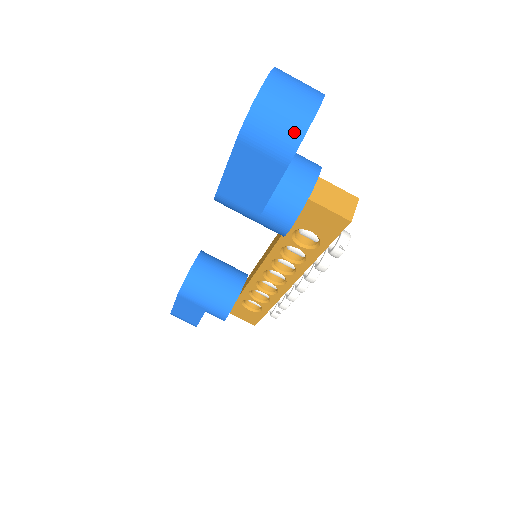
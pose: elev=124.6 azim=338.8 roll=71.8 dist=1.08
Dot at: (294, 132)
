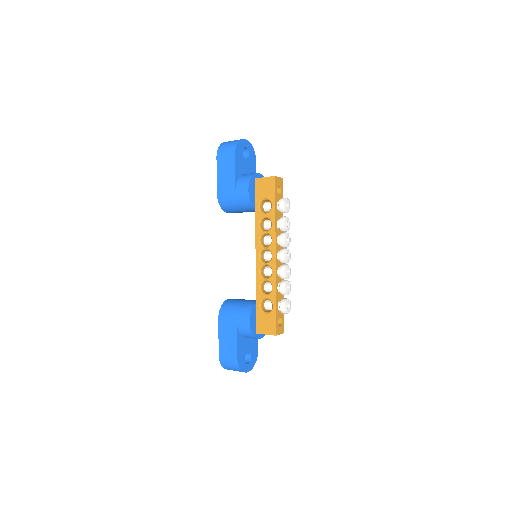
Dot at: (234, 143)
